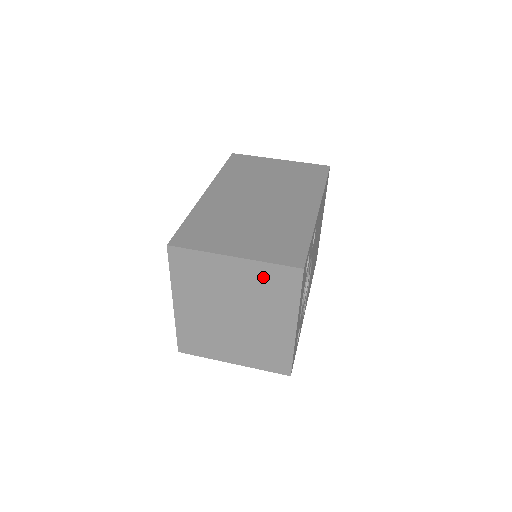
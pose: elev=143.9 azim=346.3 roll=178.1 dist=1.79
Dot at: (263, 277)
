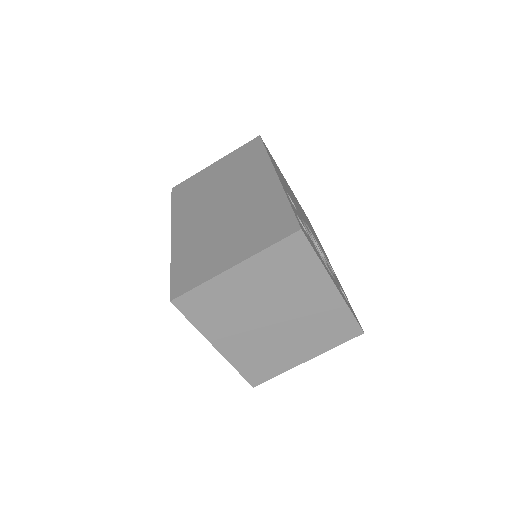
Dot at: (273, 264)
